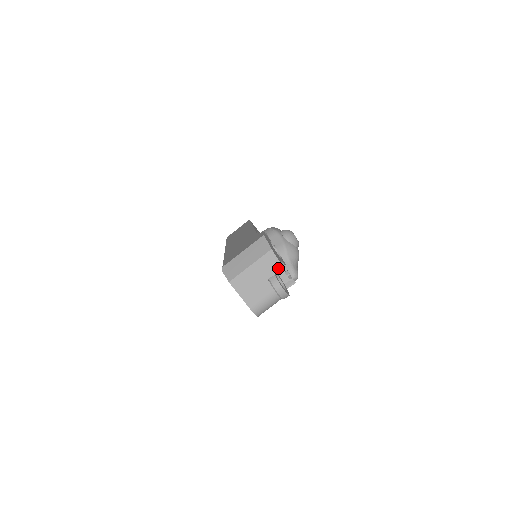
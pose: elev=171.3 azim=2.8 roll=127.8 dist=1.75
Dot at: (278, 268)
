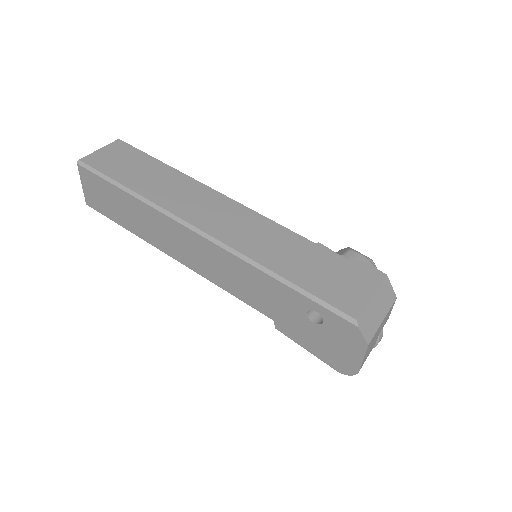
Dot at: (388, 318)
